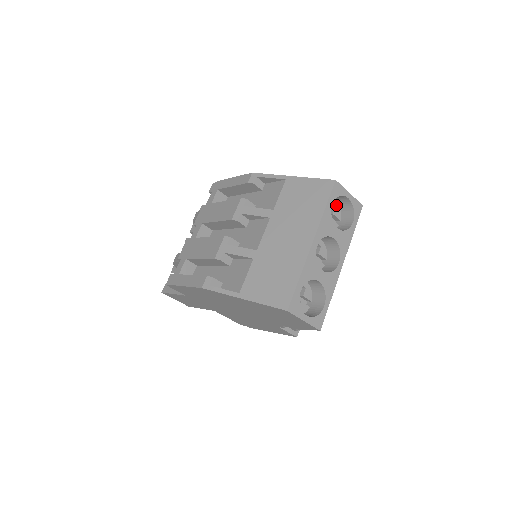
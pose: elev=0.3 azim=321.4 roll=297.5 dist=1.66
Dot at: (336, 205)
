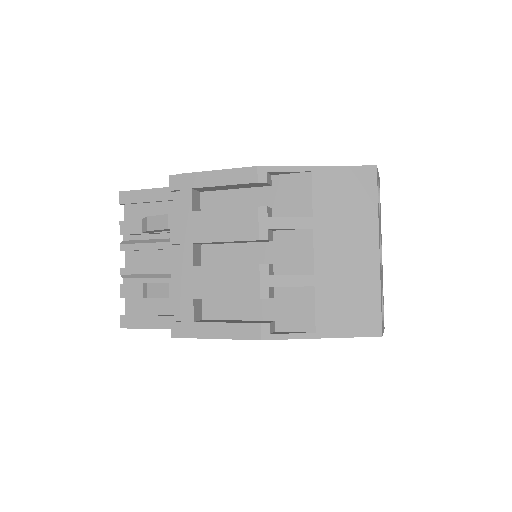
Dot at: occluded
